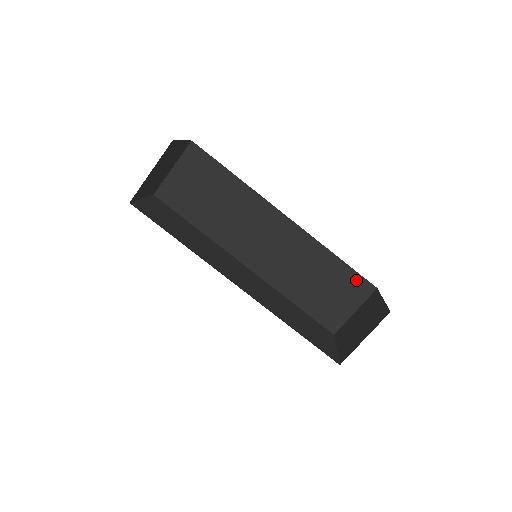
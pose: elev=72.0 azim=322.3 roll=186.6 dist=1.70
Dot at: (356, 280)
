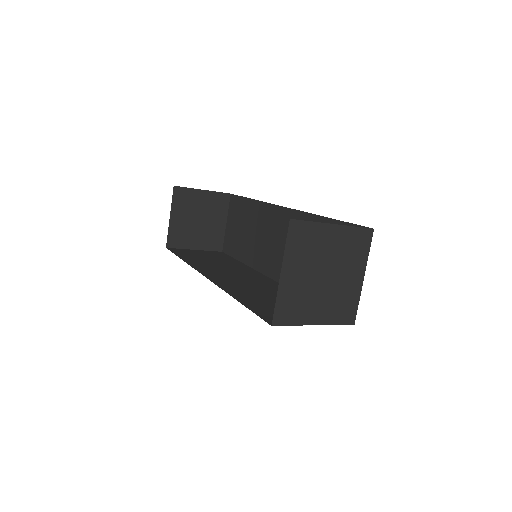
Dot at: occluded
